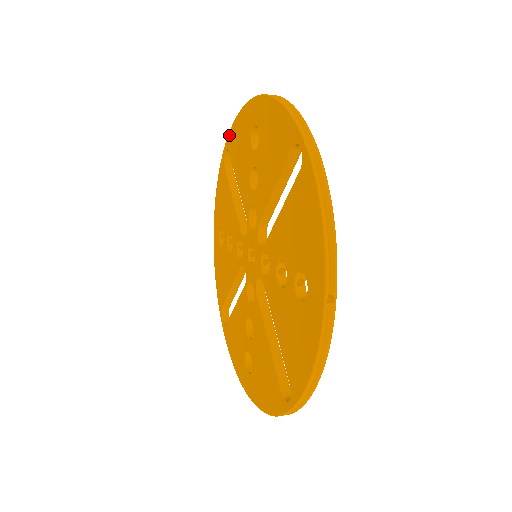
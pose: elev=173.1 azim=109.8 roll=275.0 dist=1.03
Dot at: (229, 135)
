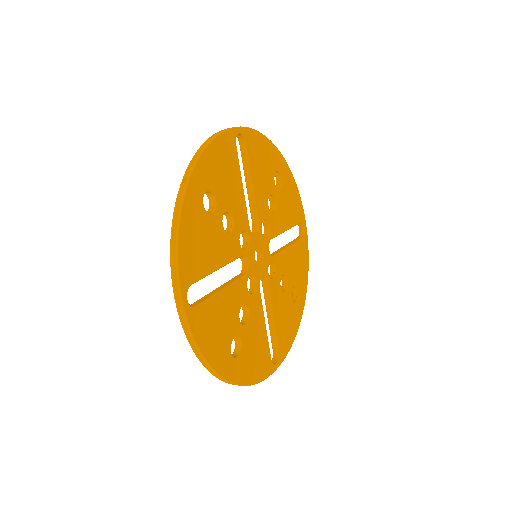
Dot at: occluded
